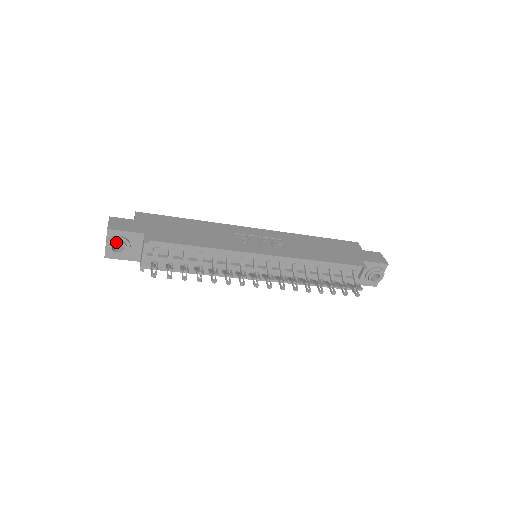
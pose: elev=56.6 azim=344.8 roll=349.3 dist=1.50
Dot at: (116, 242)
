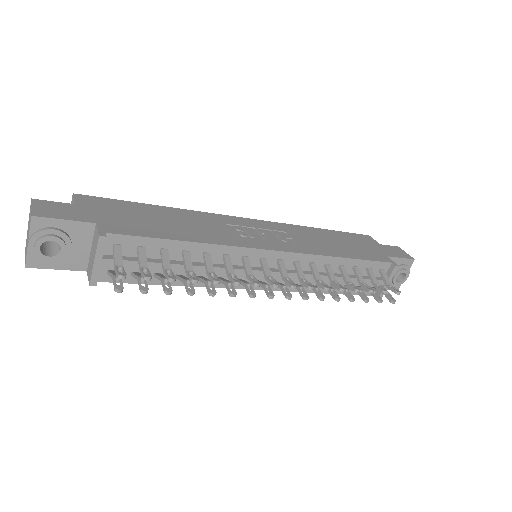
Dot at: (47, 238)
